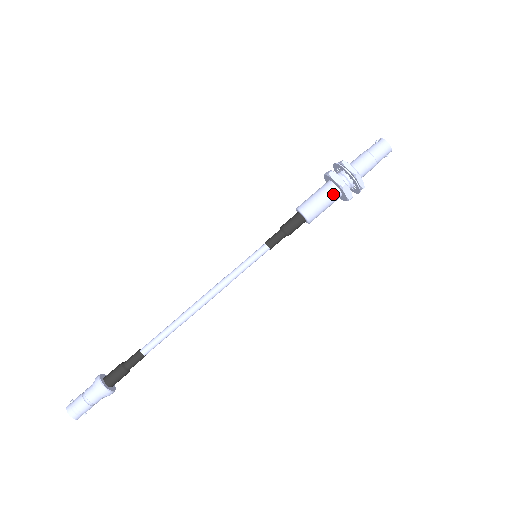
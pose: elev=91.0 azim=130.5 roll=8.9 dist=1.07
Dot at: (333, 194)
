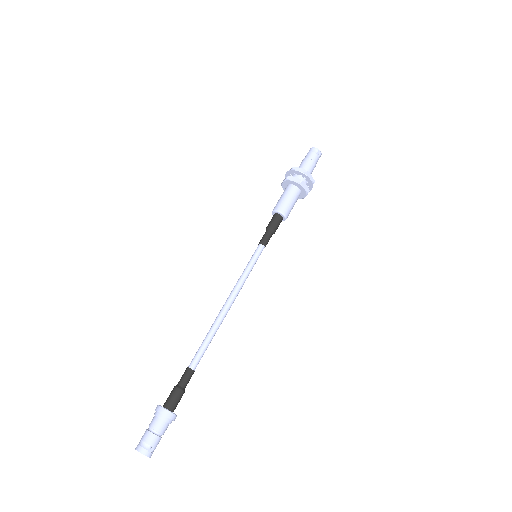
Dot at: (288, 189)
